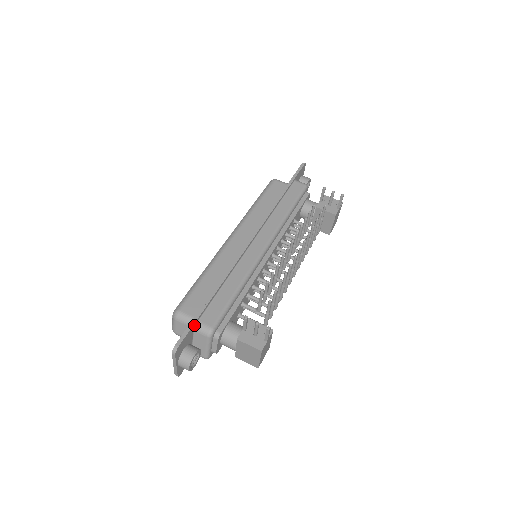
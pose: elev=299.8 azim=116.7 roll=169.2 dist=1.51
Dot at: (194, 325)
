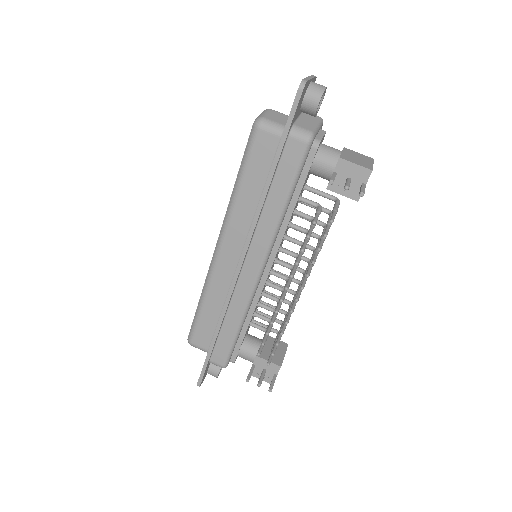
Dot at: (207, 365)
